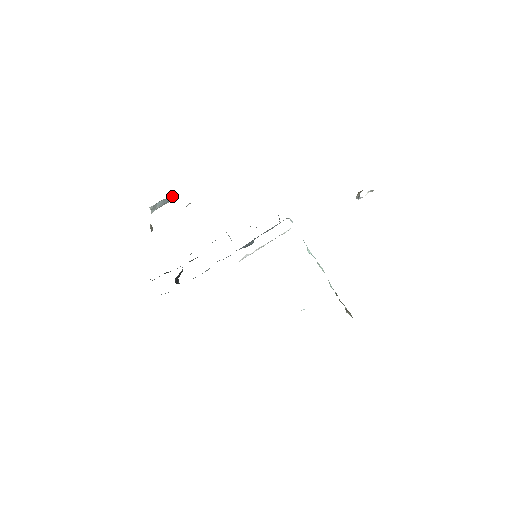
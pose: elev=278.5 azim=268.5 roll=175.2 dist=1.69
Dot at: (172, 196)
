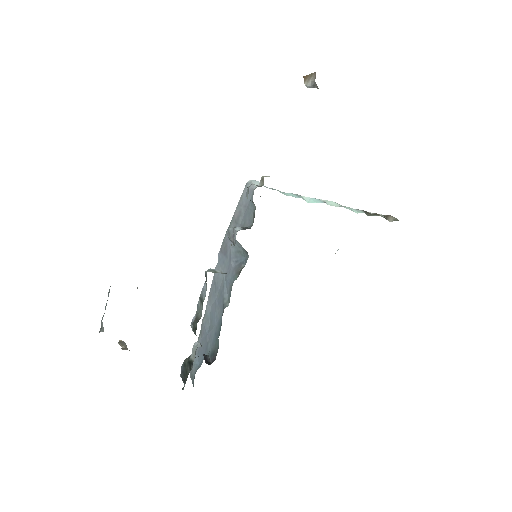
Dot at: occluded
